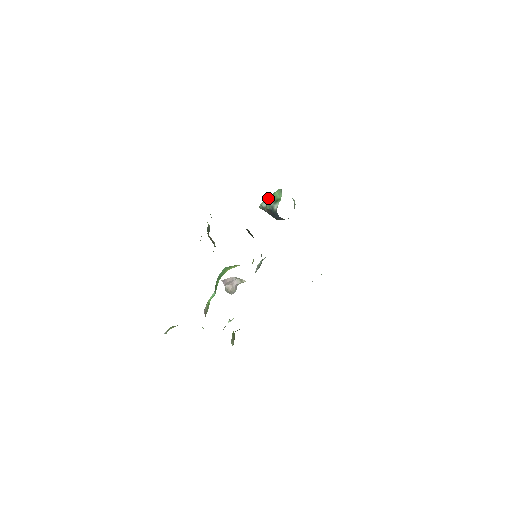
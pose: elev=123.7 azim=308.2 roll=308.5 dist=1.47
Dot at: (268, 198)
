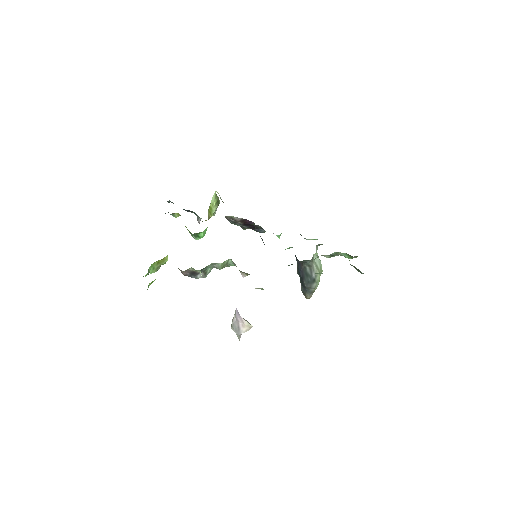
Dot at: occluded
